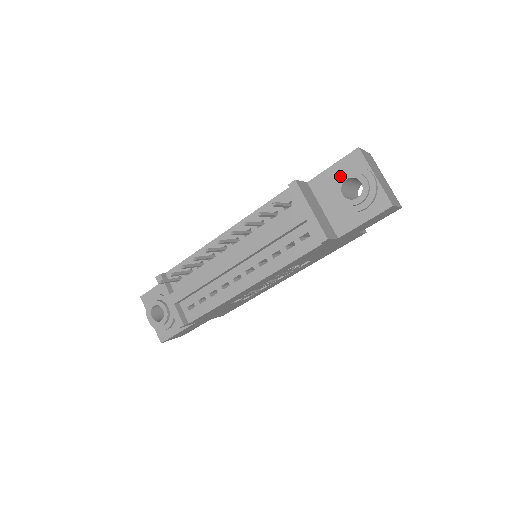
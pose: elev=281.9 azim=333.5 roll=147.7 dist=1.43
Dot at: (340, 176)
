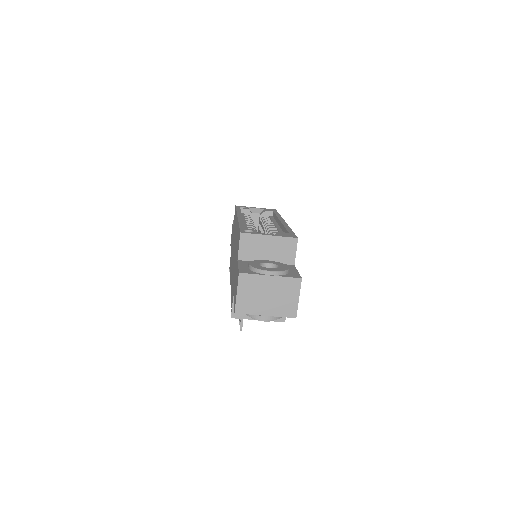
Dot at: occluded
